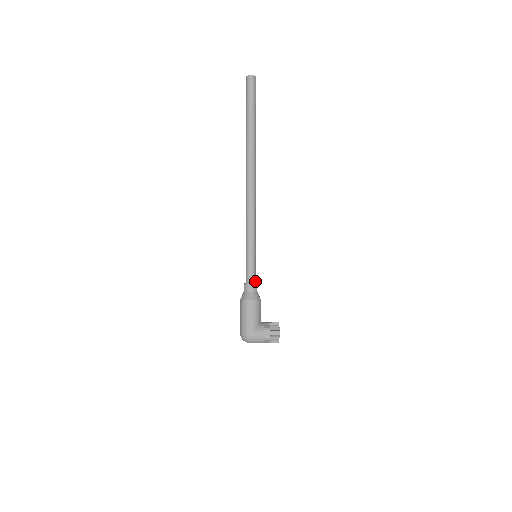
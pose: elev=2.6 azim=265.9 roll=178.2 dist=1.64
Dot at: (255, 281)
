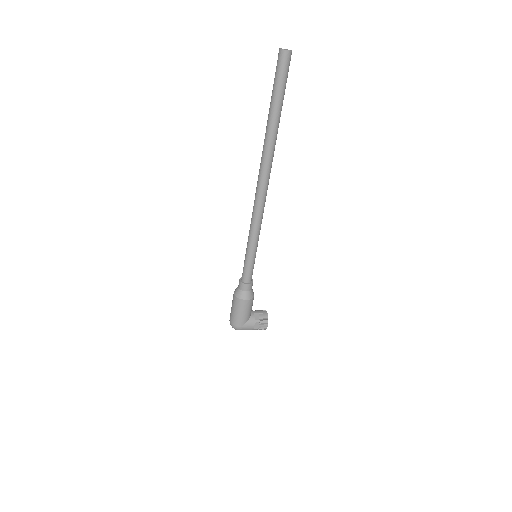
Dot at: (251, 279)
